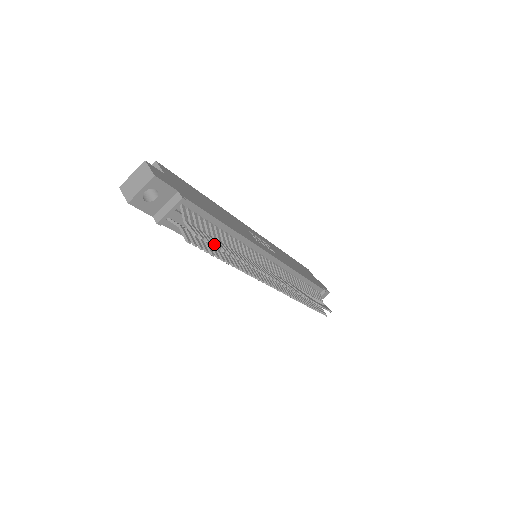
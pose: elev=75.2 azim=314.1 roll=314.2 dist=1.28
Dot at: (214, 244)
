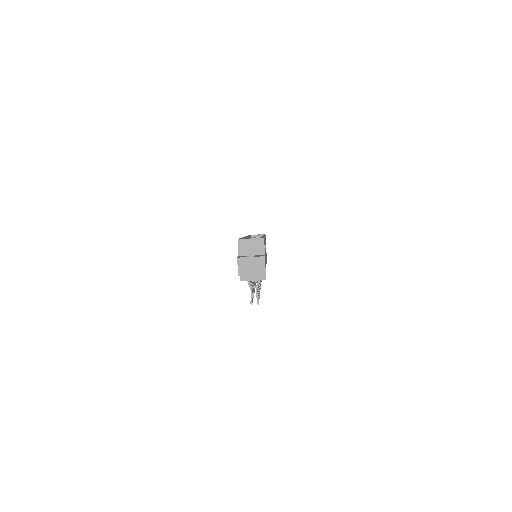
Dot at: occluded
